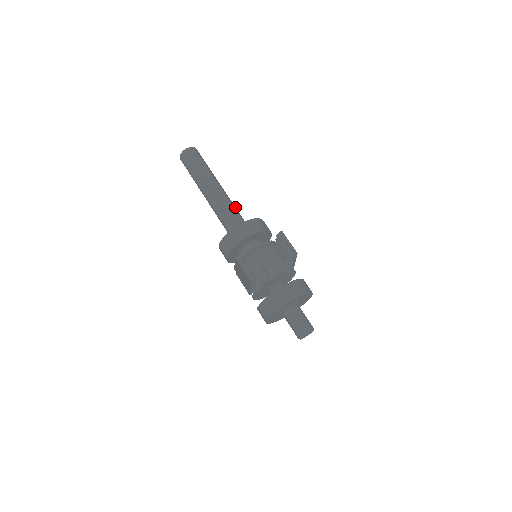
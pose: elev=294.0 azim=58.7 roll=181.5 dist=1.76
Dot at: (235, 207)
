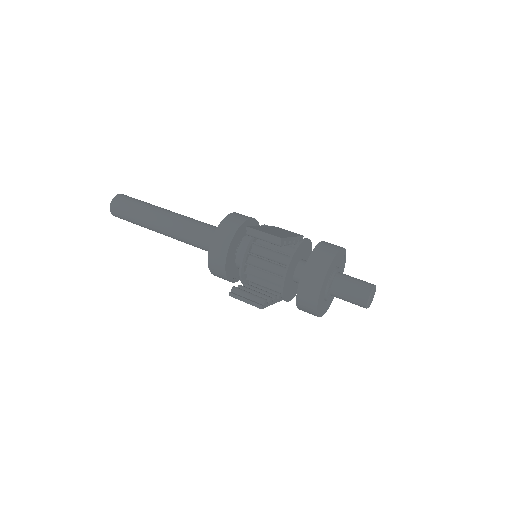
Dot at: (196, 222)
